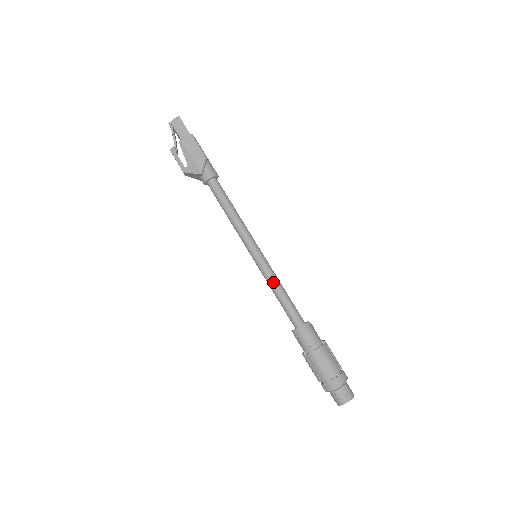
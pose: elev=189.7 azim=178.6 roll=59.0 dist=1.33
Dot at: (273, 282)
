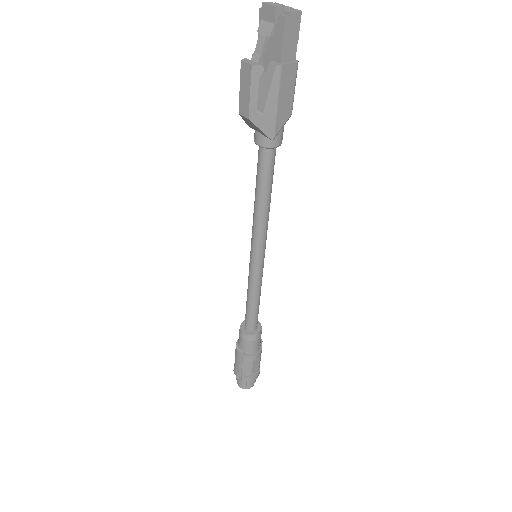
Dot at: (258, 290)
